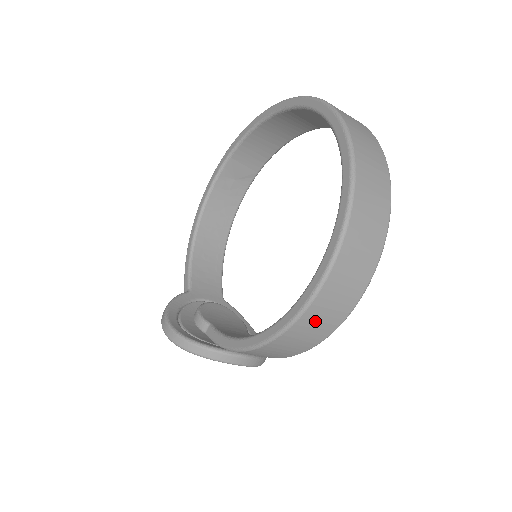
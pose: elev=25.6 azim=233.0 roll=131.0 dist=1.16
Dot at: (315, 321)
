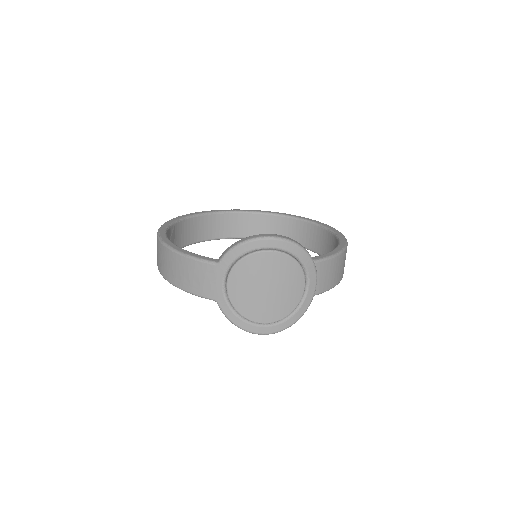
Dot at: occluded
